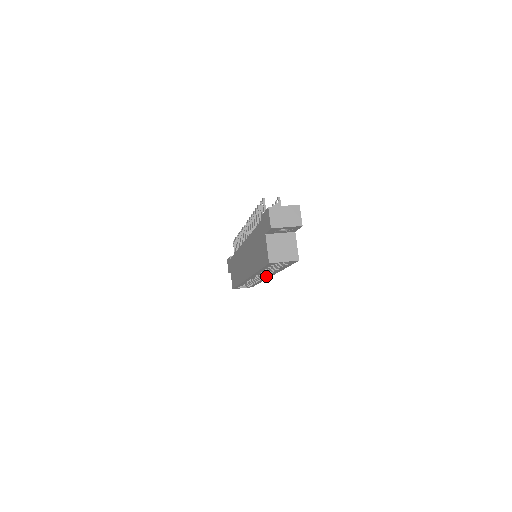
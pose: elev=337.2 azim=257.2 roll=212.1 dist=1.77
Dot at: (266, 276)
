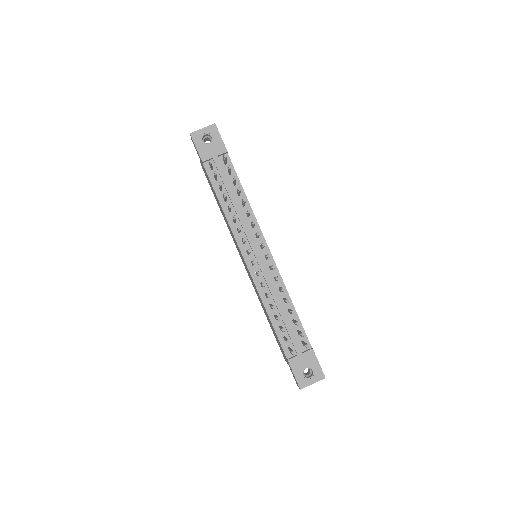
Dot at: occluded
